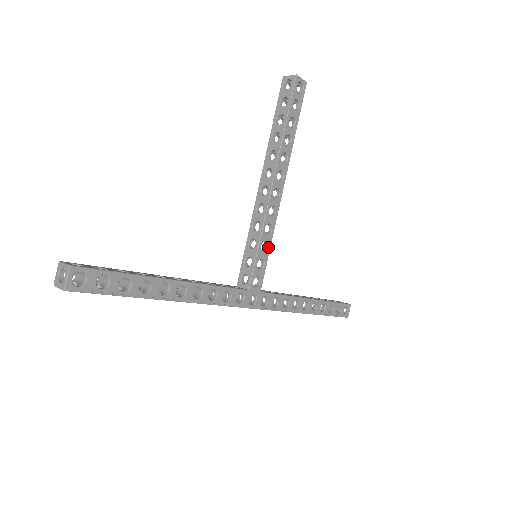
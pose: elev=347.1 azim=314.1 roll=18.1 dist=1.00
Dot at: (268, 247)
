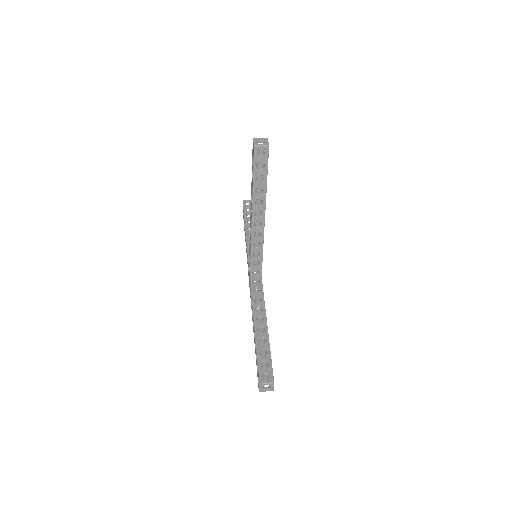
Dot at: occluded
